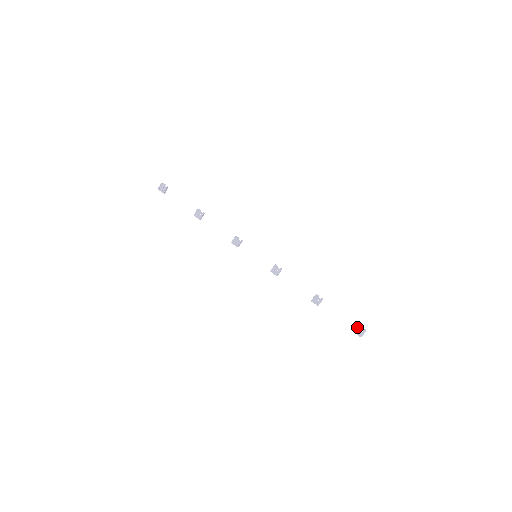
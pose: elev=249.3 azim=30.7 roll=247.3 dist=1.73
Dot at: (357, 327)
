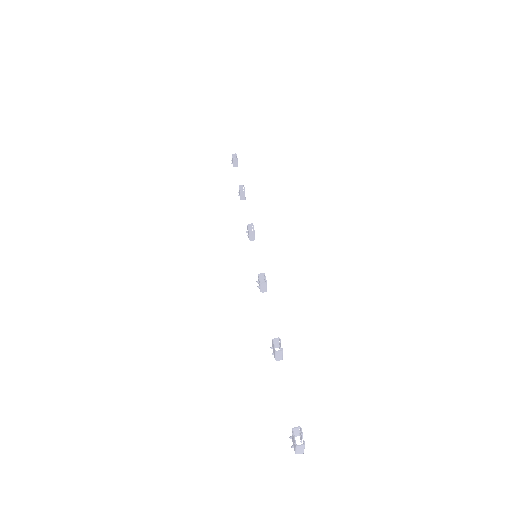
Dot at: (292, 428)
